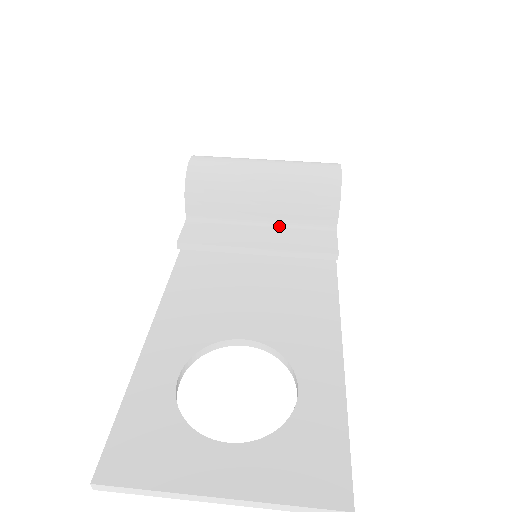
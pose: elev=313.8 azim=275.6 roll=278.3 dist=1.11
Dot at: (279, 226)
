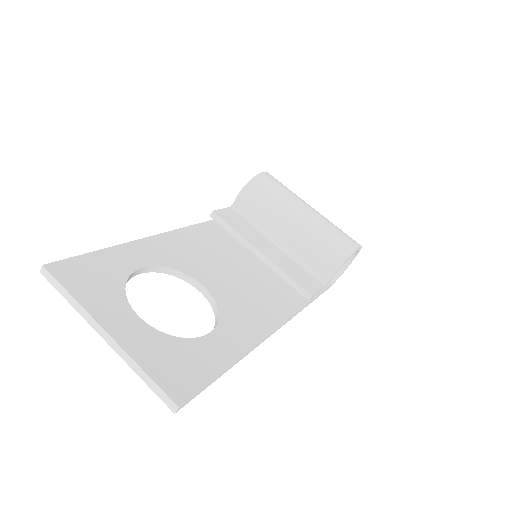
Dot at: (288, 254)
